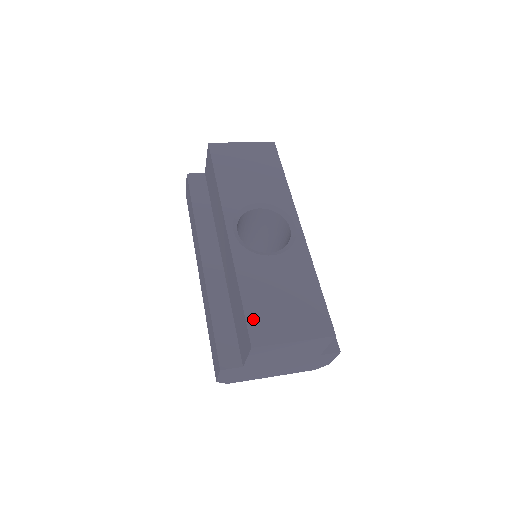
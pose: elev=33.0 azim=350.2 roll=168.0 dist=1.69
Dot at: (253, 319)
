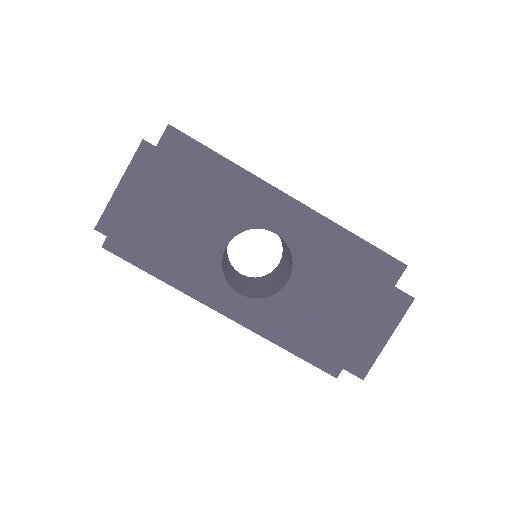
Dot at: (341, 358)
